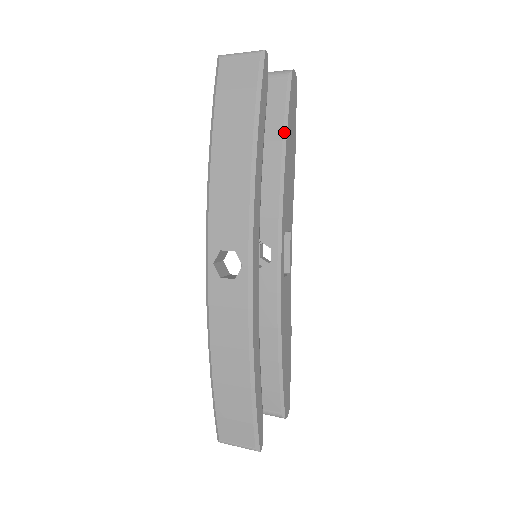
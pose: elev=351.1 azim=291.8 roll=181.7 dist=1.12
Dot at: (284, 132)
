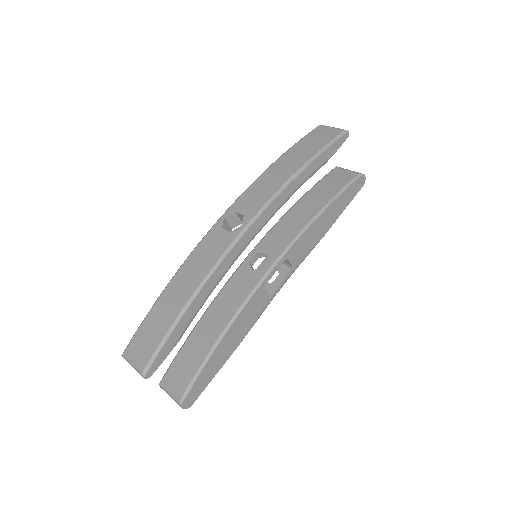
Dot at: (332, 199)
